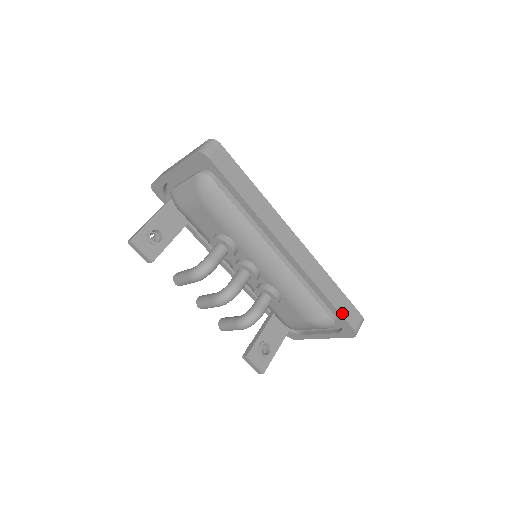
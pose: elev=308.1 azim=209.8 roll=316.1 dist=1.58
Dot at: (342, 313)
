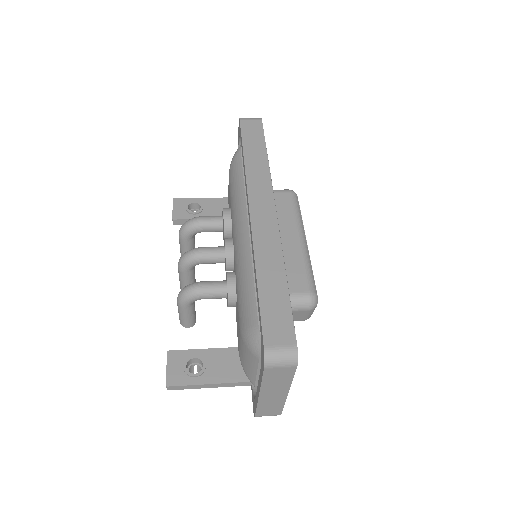
Dot at: (264, 311)
